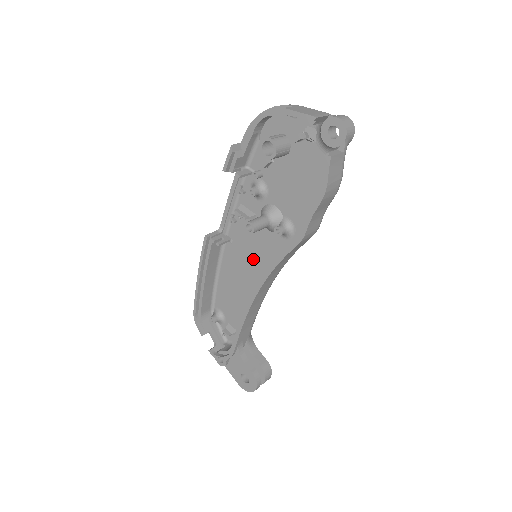
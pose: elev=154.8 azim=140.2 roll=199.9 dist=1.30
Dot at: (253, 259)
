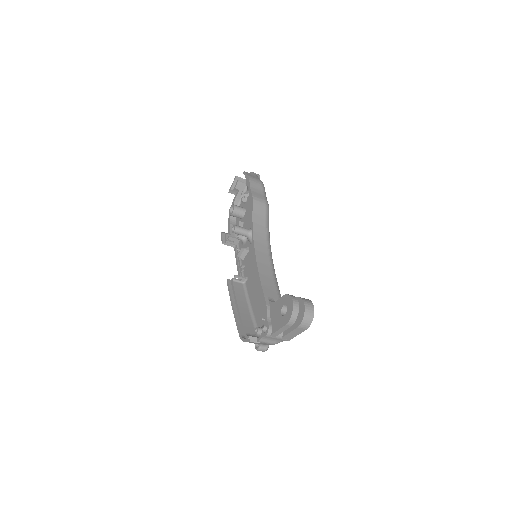
Dot at: occluded
